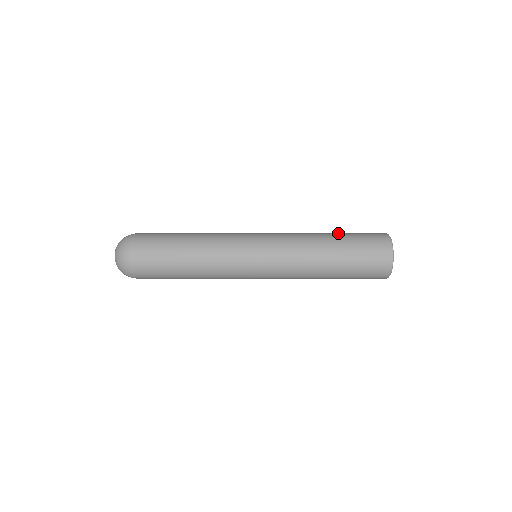
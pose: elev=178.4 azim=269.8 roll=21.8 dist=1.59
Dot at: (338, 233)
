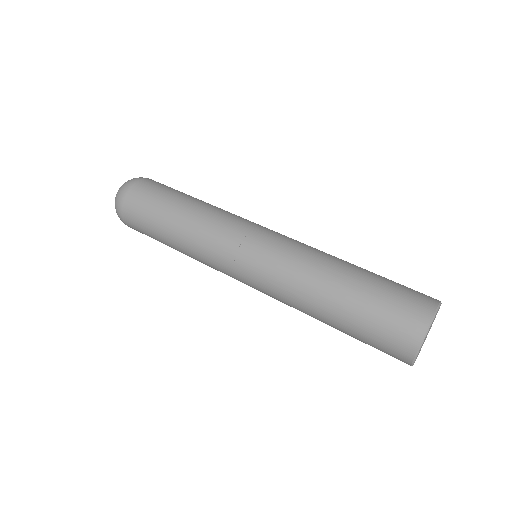
Dot at: (345, 310)
